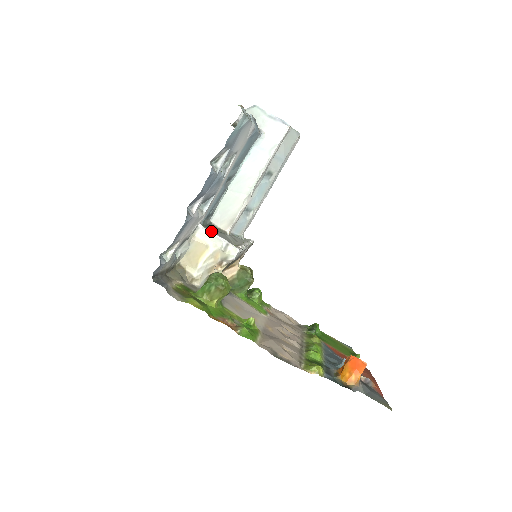
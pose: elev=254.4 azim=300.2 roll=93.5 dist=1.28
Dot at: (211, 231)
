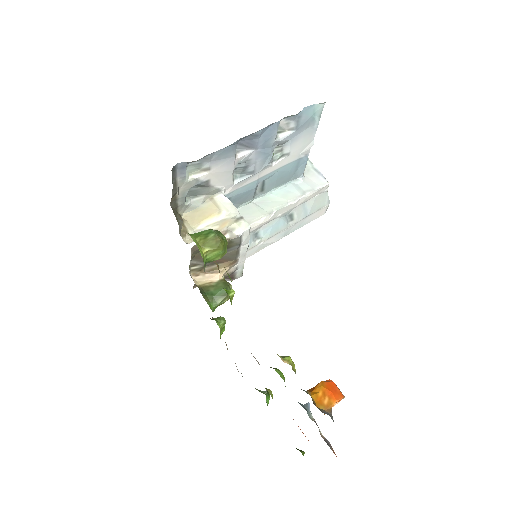
Dot at: (230, 203)
